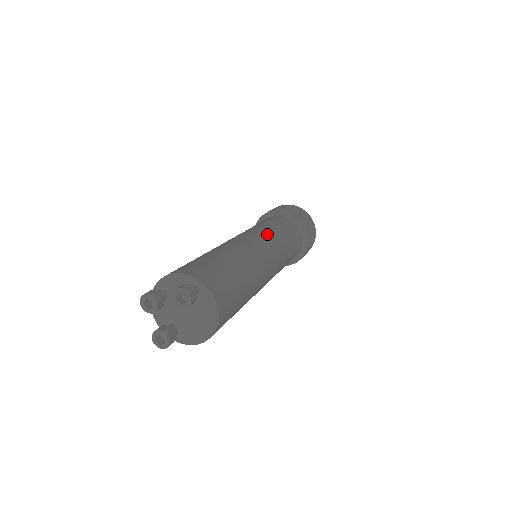
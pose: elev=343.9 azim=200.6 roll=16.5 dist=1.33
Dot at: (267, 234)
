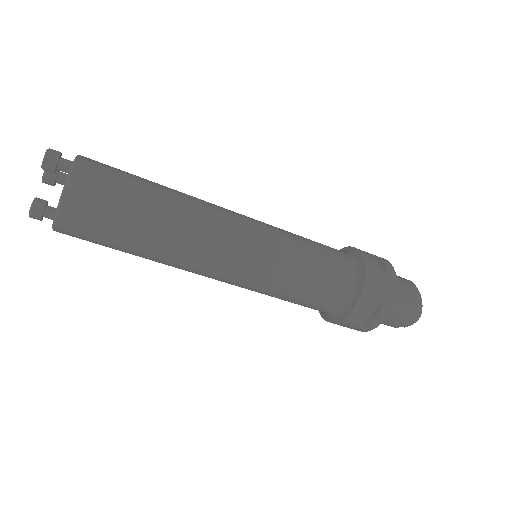
Dot at: (268, 226)
